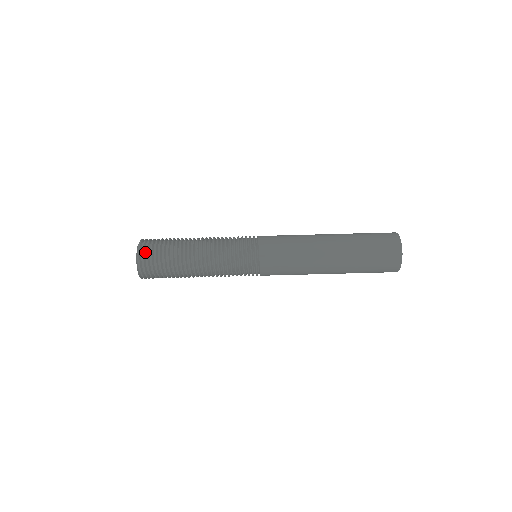
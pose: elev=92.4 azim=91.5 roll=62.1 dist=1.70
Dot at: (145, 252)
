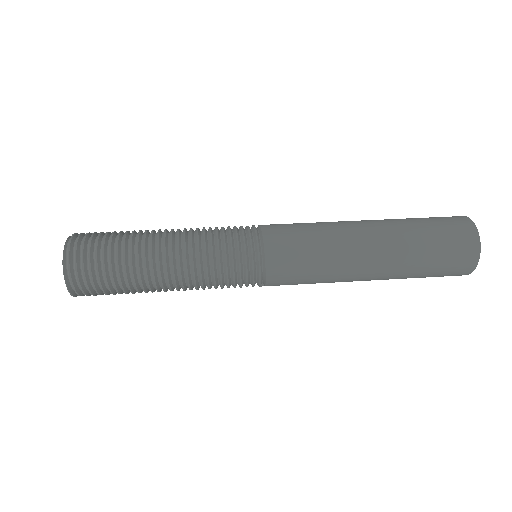
Dot at: occluded
